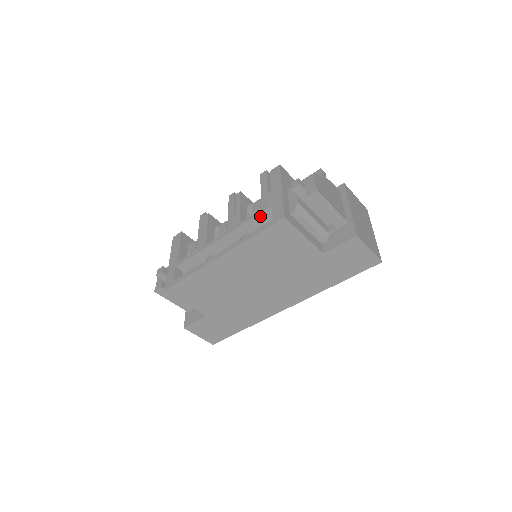
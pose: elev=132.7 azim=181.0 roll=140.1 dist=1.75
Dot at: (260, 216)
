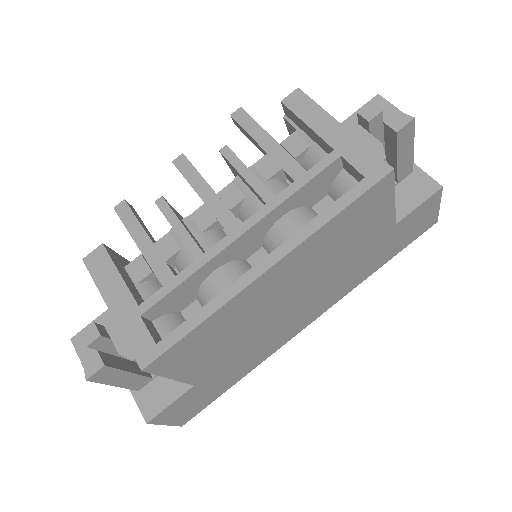
Dot at: (316, 178)
